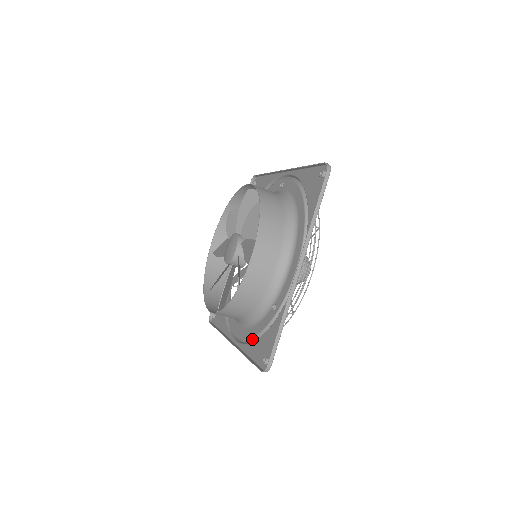
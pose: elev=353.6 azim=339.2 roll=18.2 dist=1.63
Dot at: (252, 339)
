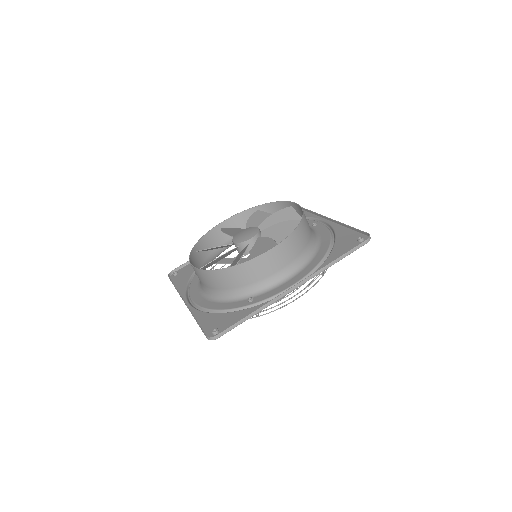
Dot at: (208, 310)
